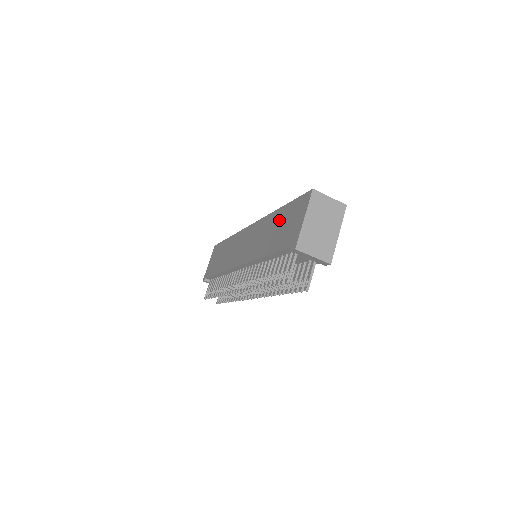
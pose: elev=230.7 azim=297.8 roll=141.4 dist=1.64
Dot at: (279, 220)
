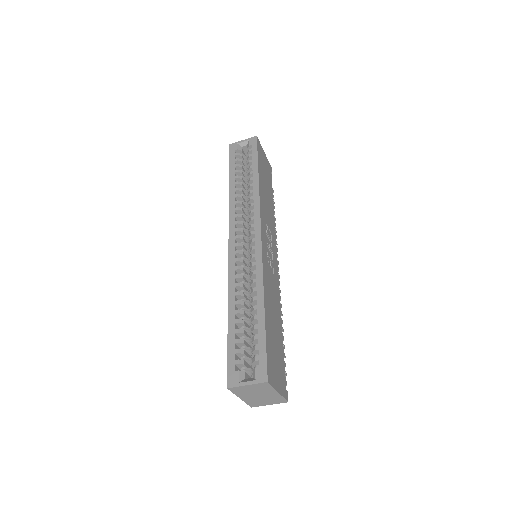
Dot at: occluded
